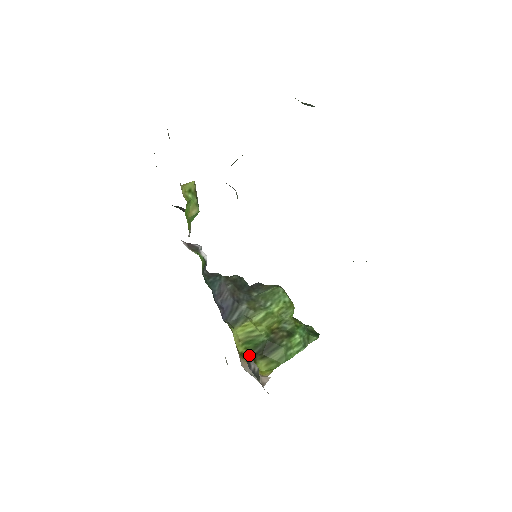
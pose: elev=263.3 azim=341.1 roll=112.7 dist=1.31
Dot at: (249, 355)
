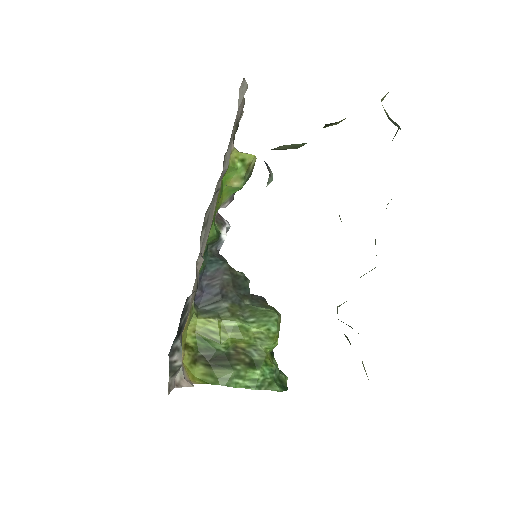
Dot at: (194, 352)
